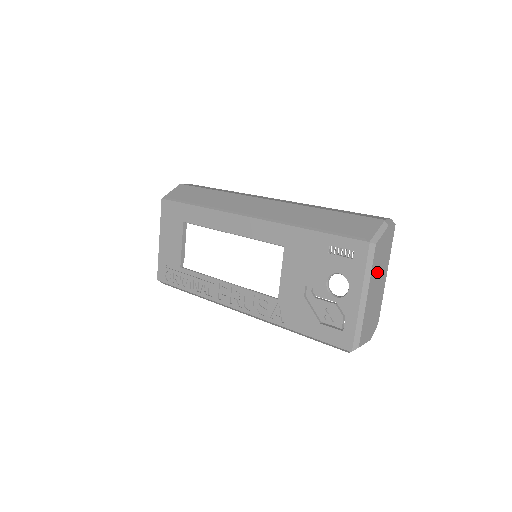
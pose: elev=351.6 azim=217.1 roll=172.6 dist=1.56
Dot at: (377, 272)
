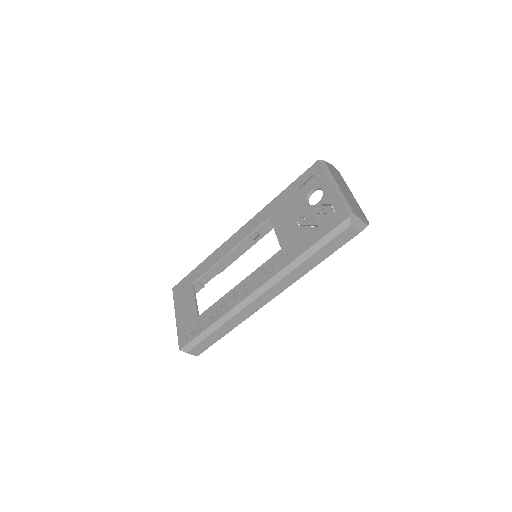
Dot at: (339, 181)
